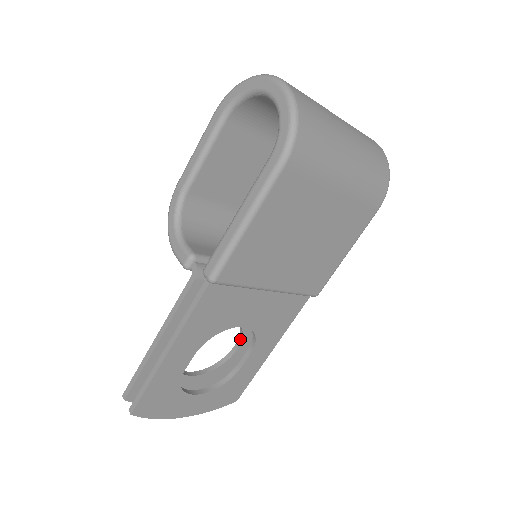
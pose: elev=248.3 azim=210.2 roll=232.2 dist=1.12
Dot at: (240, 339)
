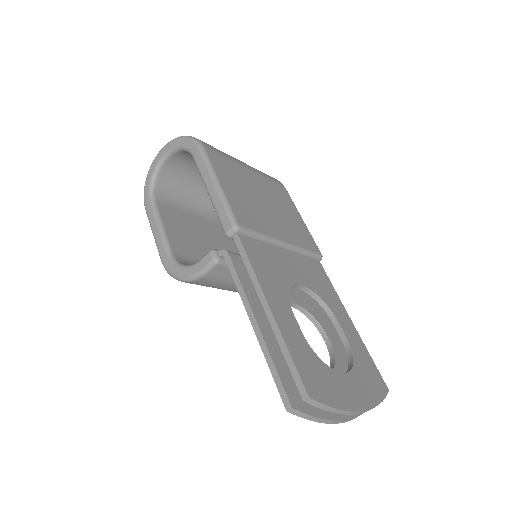
Dot at: (320, 329)
